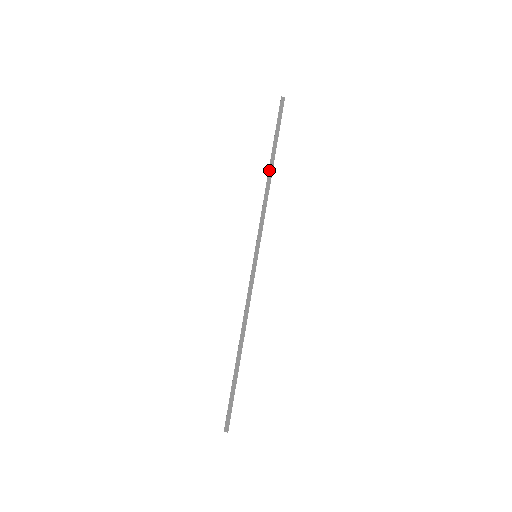
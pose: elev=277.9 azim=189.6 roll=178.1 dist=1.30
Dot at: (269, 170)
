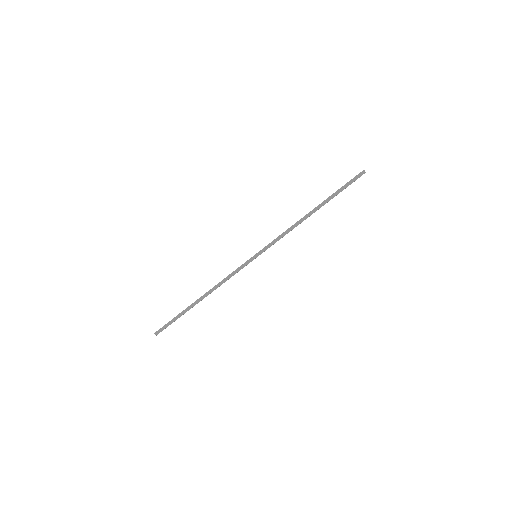
Dot at: (311, 211)
